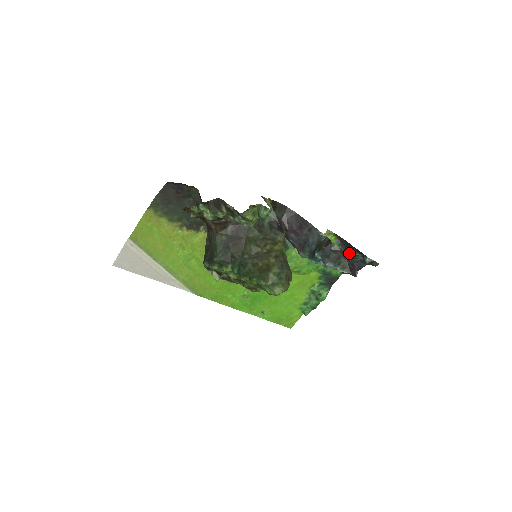
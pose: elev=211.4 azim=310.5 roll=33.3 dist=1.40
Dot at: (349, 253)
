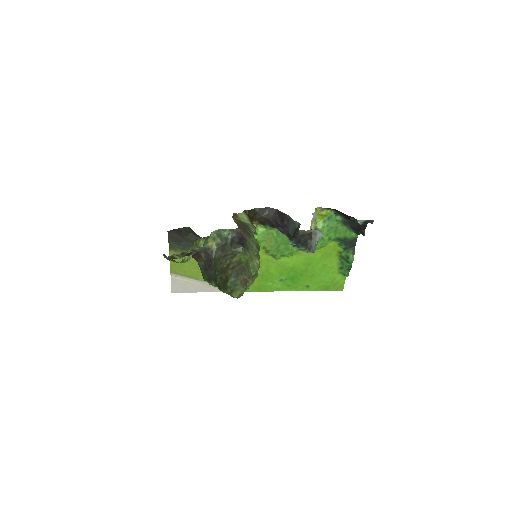
Dot at: (348, 219)
